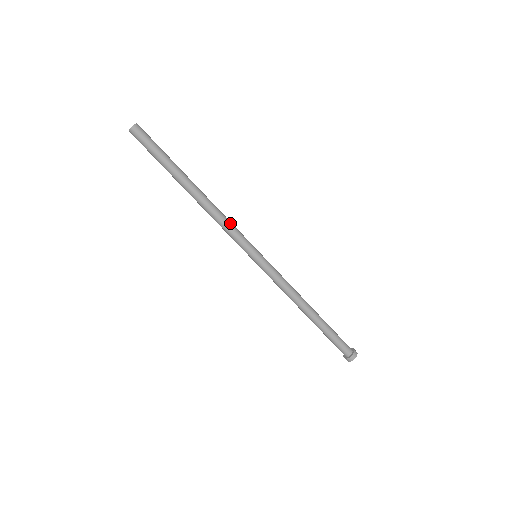
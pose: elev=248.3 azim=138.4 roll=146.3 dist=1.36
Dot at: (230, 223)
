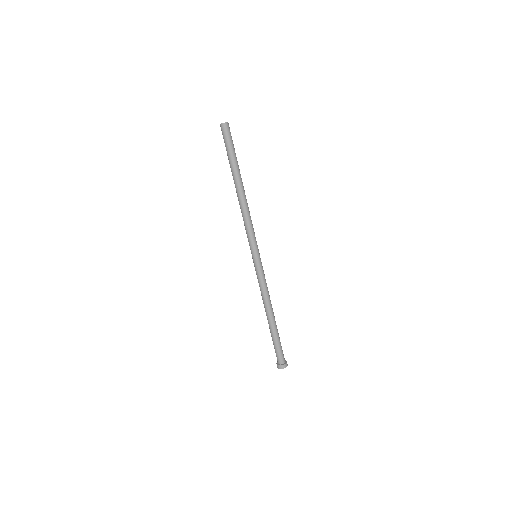
Dot at: occluded
